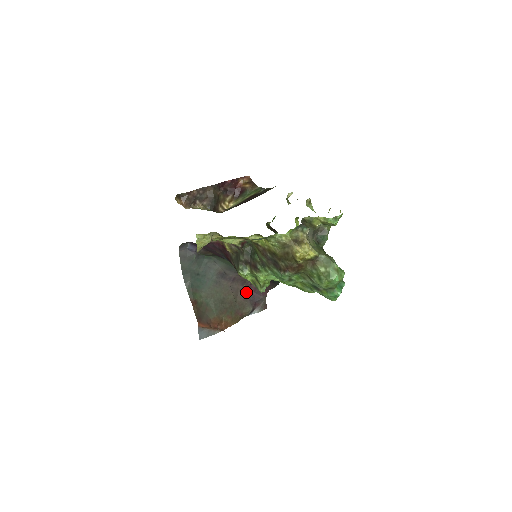
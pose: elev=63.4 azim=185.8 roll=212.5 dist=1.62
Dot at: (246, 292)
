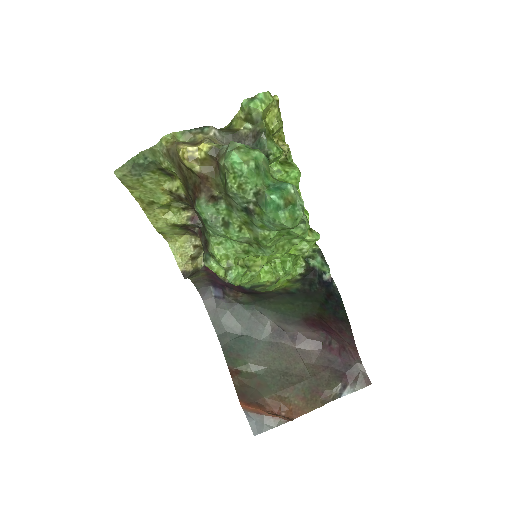
Dot at: (326, 358)
